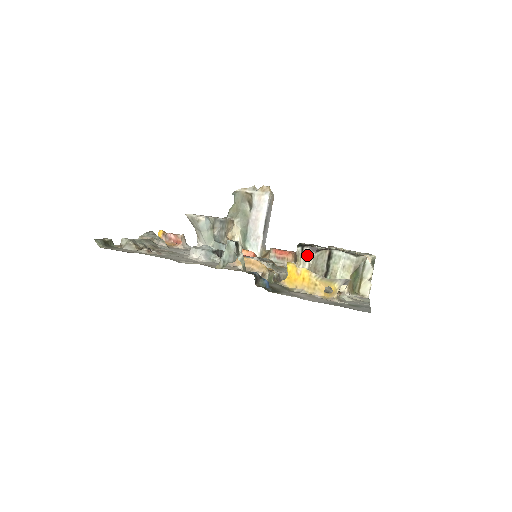
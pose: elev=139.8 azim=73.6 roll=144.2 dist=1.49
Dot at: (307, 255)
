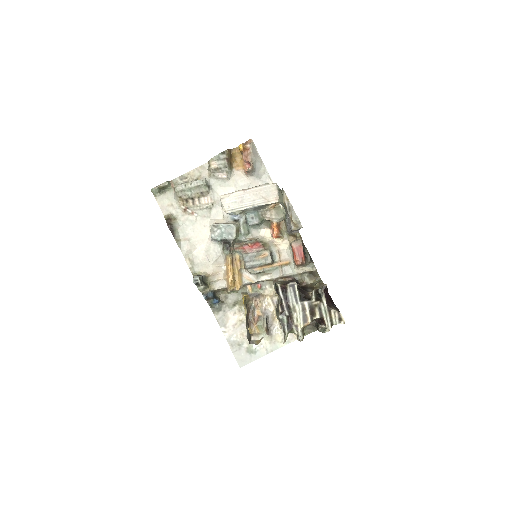
Dot at: occluded
